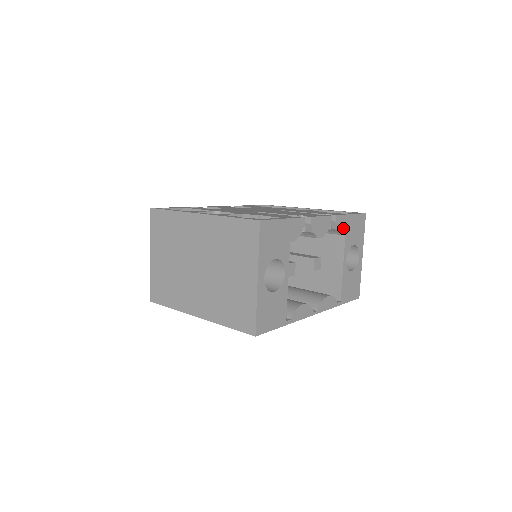
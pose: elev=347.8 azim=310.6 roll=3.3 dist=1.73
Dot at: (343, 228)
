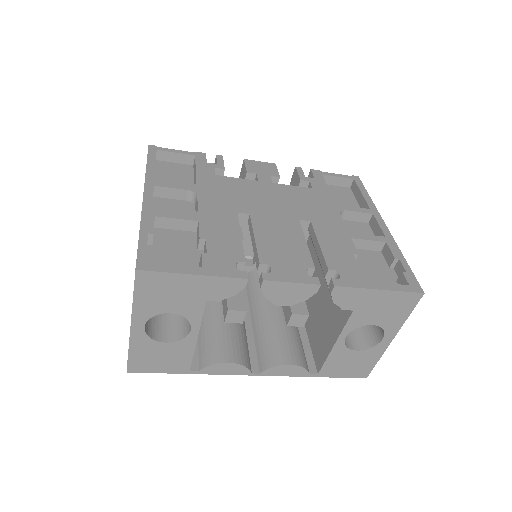
Dot at: (349, 302)
